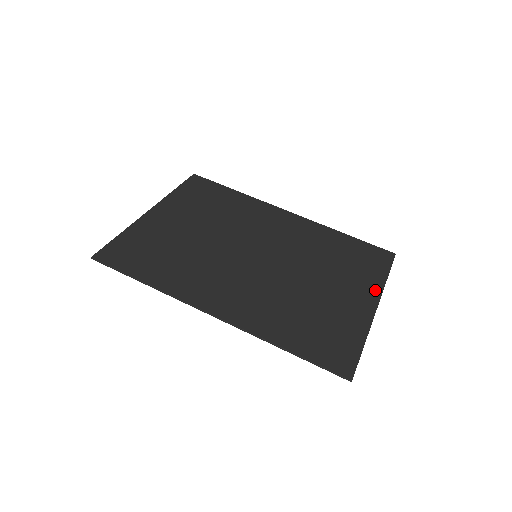
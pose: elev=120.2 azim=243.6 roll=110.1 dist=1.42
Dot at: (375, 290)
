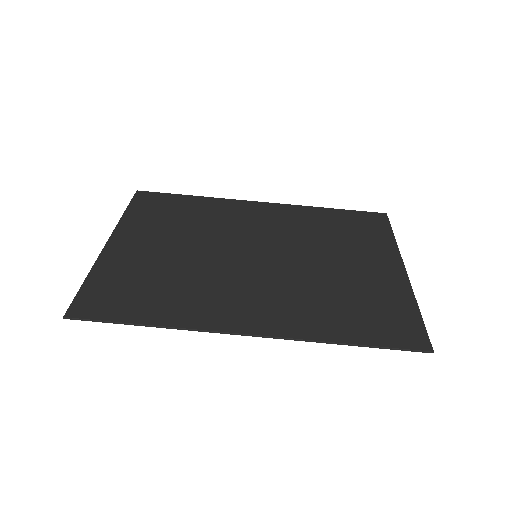
Dot at: (392, 253)
